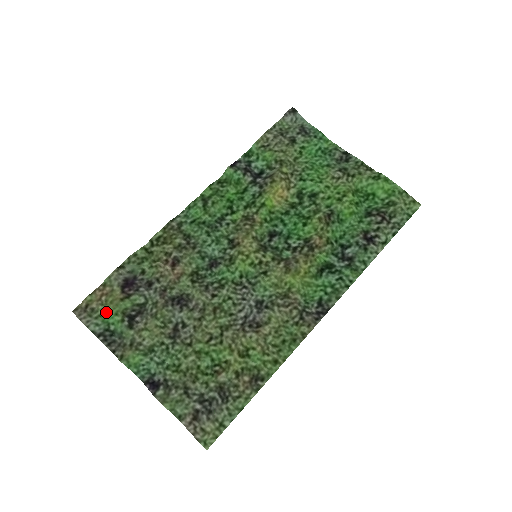
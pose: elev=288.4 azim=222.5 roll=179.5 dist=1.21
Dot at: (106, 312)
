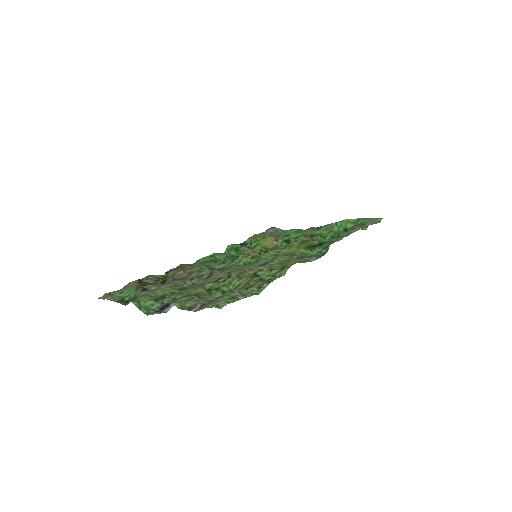
Dot at: (122, 292)
